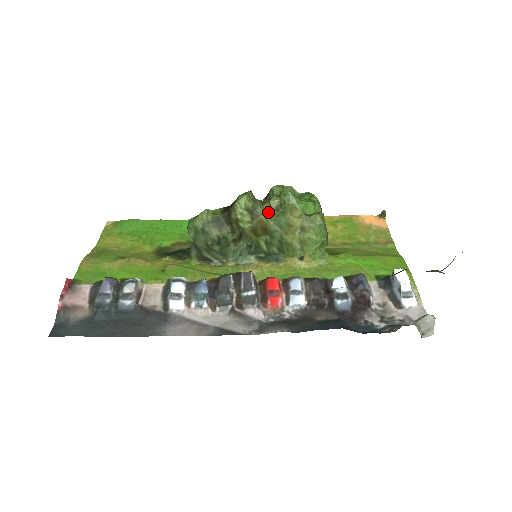
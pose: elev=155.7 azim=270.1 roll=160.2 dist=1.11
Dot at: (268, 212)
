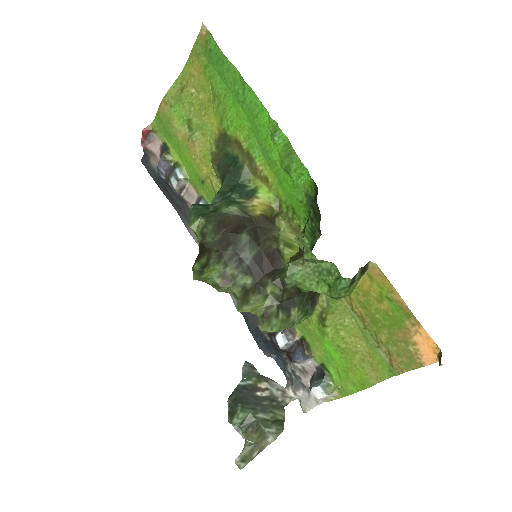
Dot at: (221, 291)
